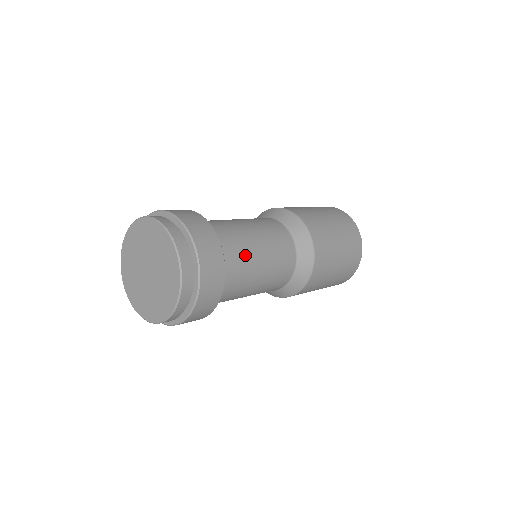
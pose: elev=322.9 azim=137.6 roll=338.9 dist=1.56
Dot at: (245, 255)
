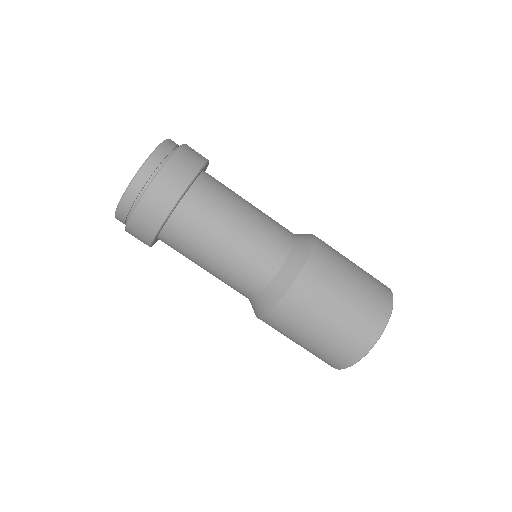
Dot at: (229, 199)
